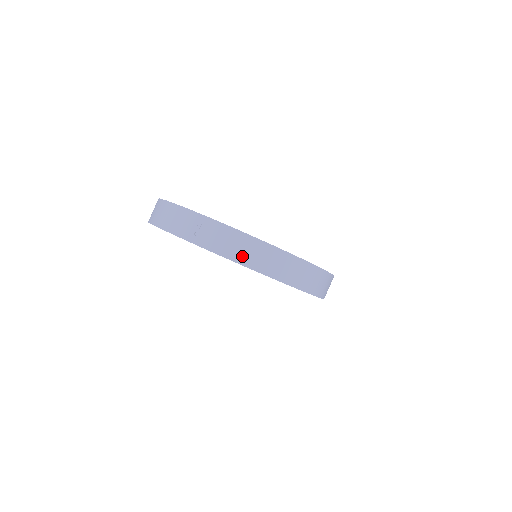
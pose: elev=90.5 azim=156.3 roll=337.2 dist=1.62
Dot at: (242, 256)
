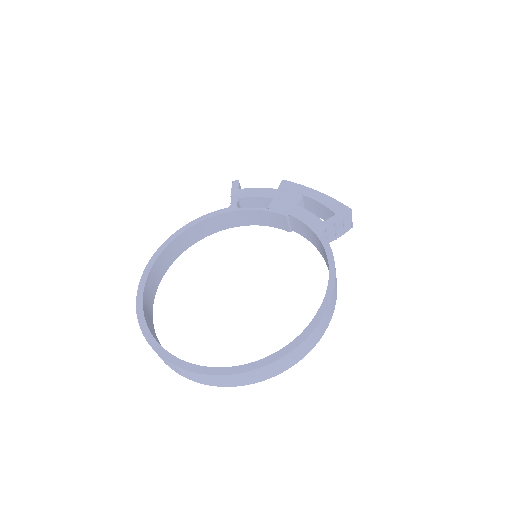
Dot at: (227, 384)
